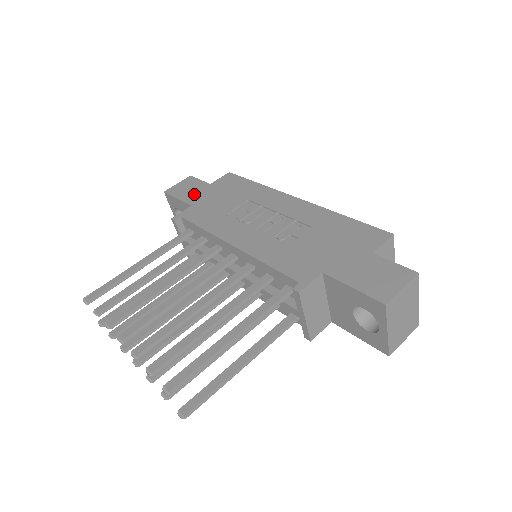
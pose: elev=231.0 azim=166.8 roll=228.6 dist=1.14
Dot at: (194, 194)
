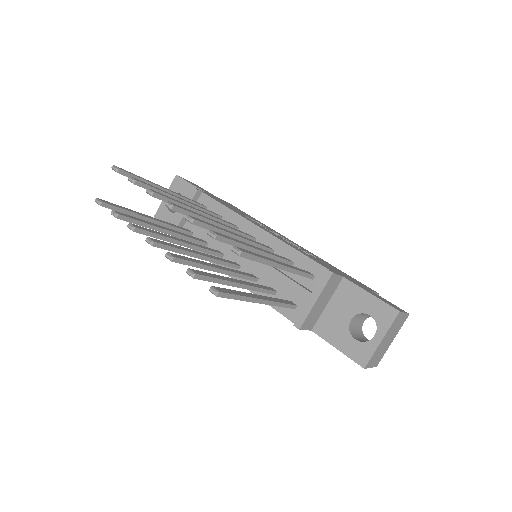
Dot at: (207, 192)
